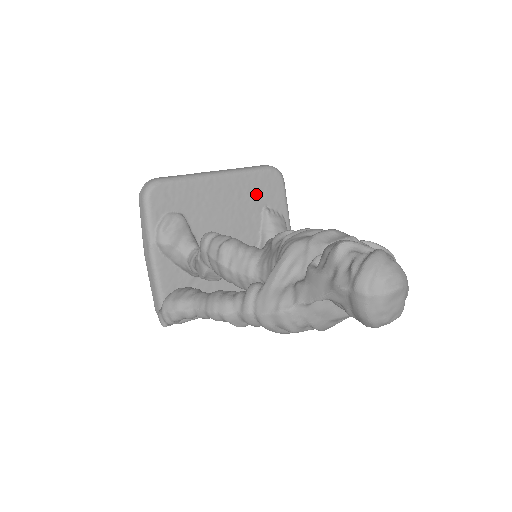
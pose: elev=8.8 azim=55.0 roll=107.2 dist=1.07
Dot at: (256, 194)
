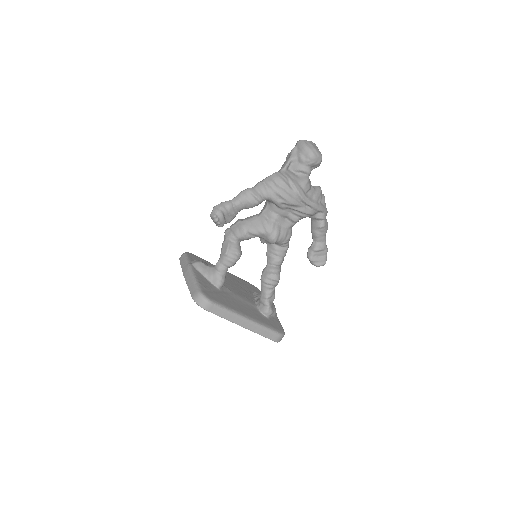
Dot at: (246, 286)
